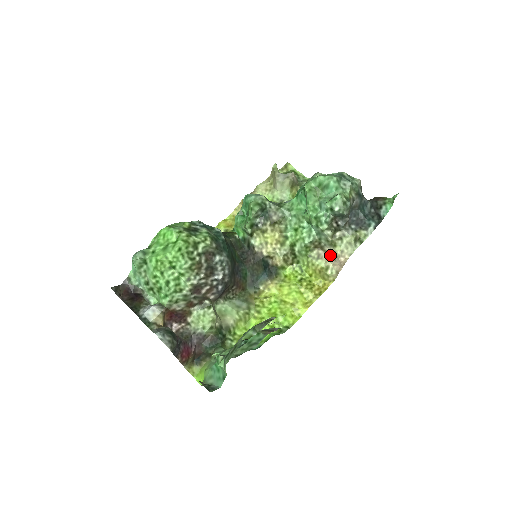
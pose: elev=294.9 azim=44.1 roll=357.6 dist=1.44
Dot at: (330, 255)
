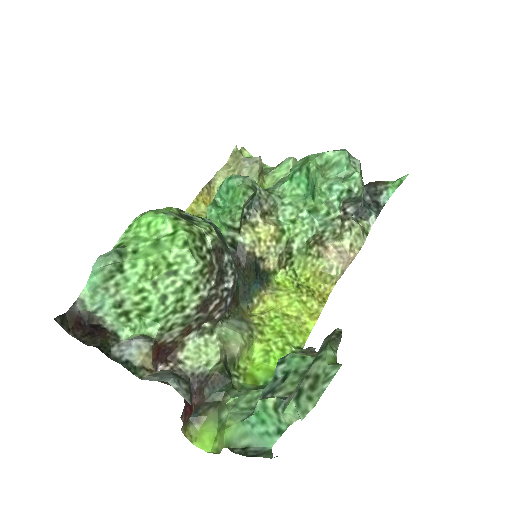
Dot at: (333, 251)
